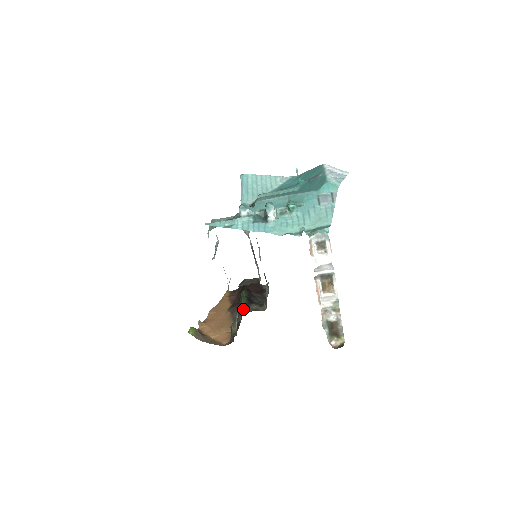
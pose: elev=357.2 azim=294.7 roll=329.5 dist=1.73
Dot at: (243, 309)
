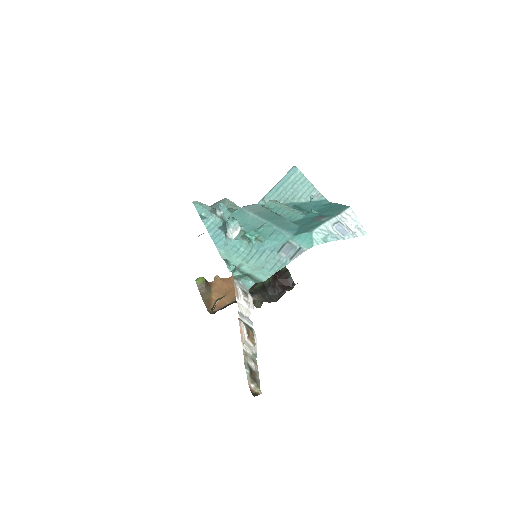
Dot at: occluded
